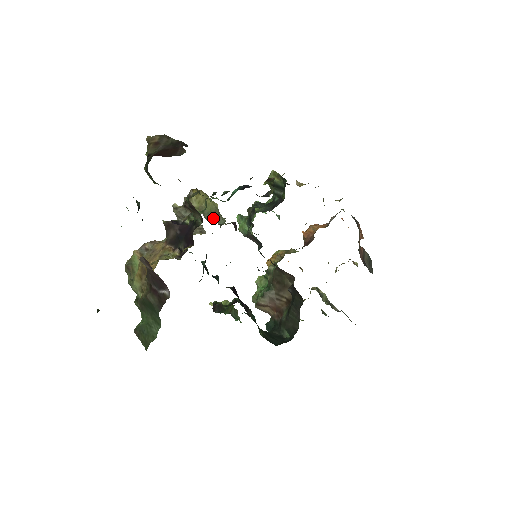
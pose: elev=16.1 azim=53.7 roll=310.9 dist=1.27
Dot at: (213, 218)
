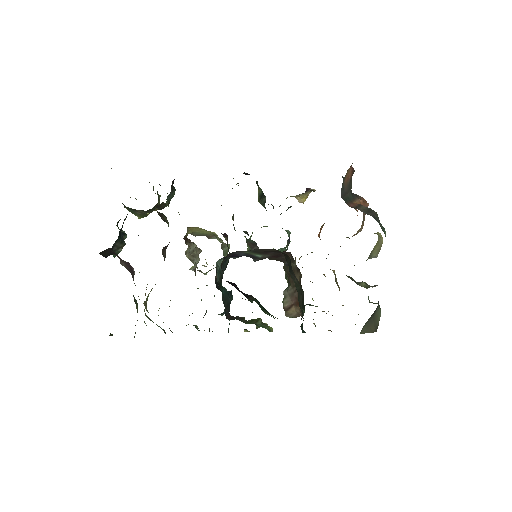
Dot at: occluded
